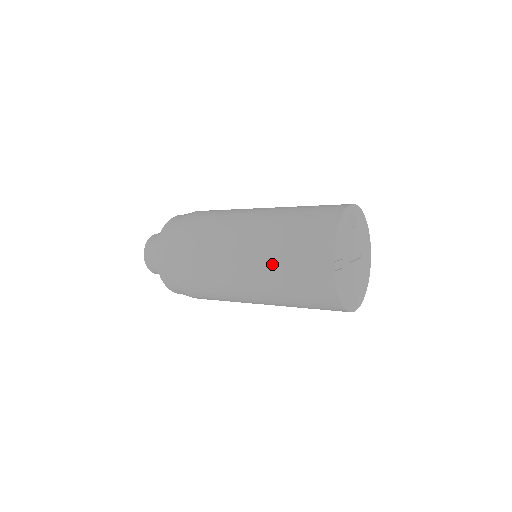
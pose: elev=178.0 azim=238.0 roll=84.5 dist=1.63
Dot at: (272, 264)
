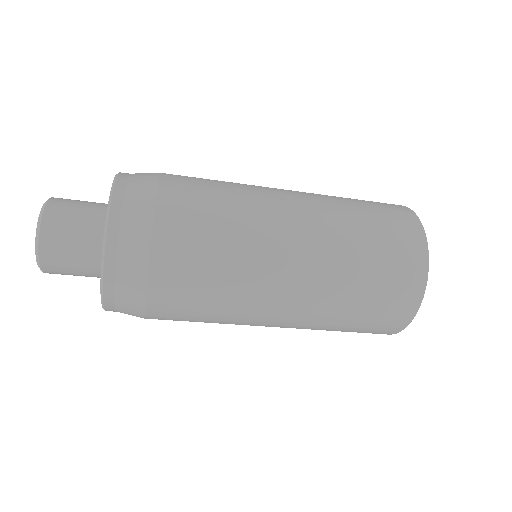
Dot at: (341, 293)
